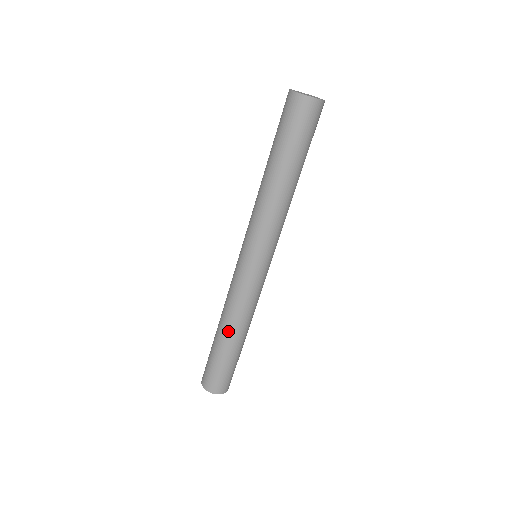
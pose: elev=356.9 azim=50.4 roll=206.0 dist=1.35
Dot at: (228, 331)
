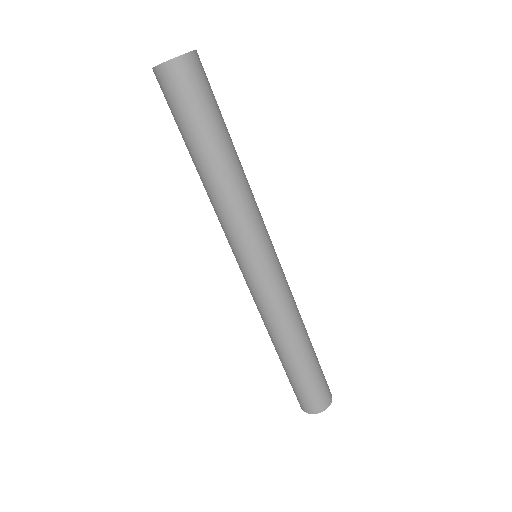
Dot at: (284, 347)
